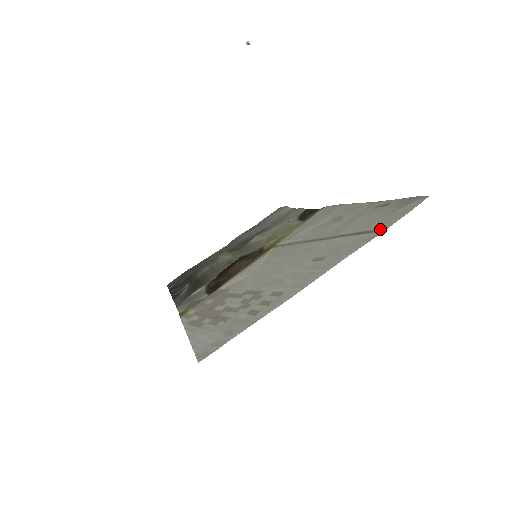
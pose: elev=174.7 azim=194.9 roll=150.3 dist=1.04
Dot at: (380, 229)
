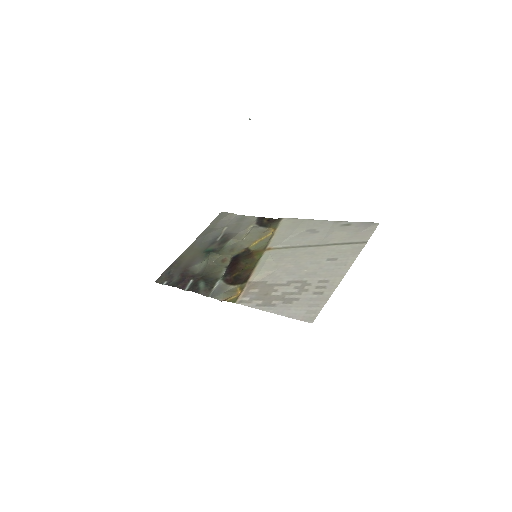
Dot at: (362, 242)
